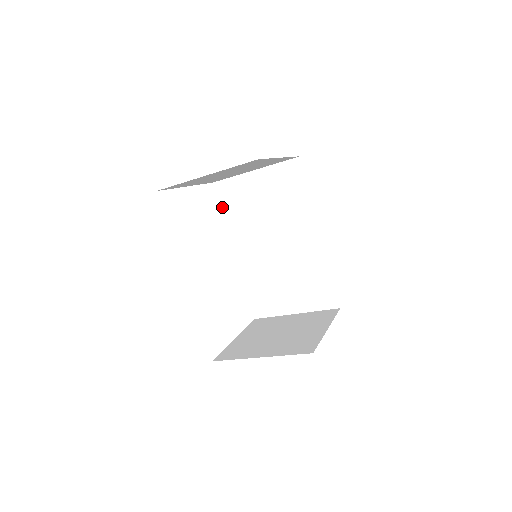
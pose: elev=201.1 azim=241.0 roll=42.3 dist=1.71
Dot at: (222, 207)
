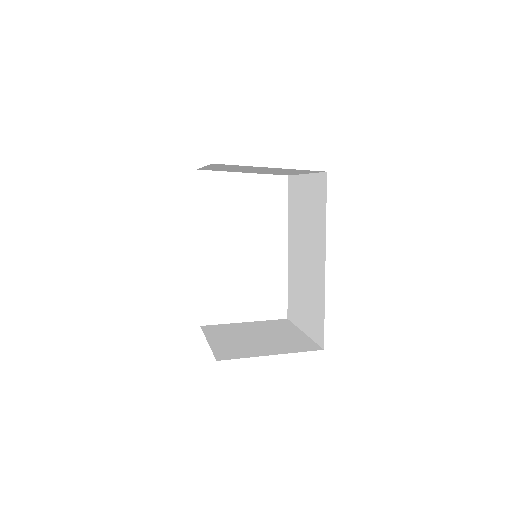
Dot at: (289, 202)
